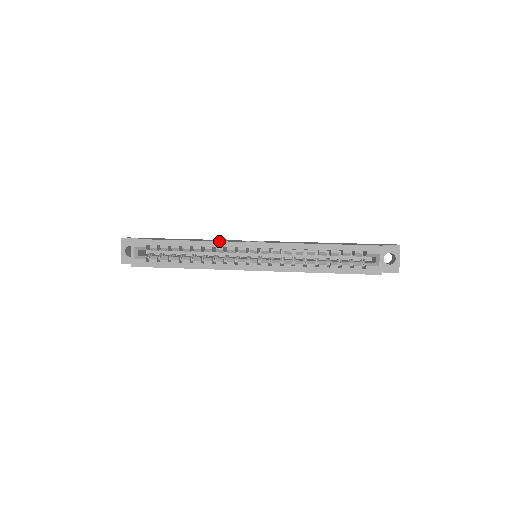
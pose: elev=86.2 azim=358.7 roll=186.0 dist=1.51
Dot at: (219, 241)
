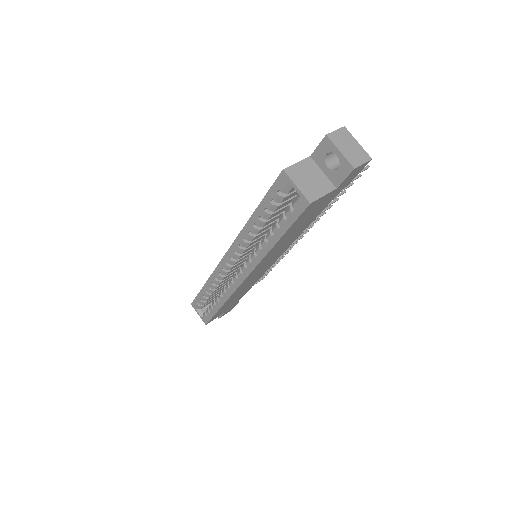
Dot at: (213, 271)
